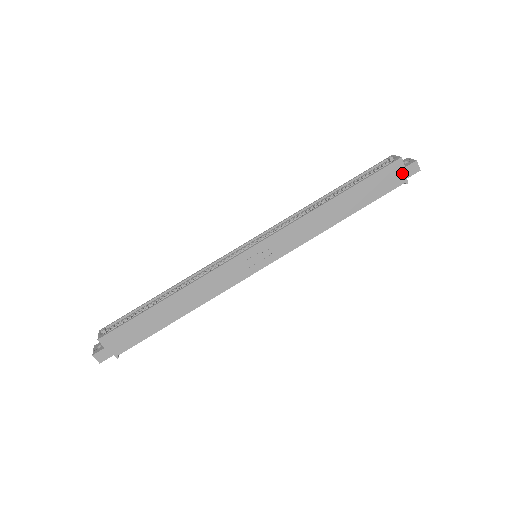
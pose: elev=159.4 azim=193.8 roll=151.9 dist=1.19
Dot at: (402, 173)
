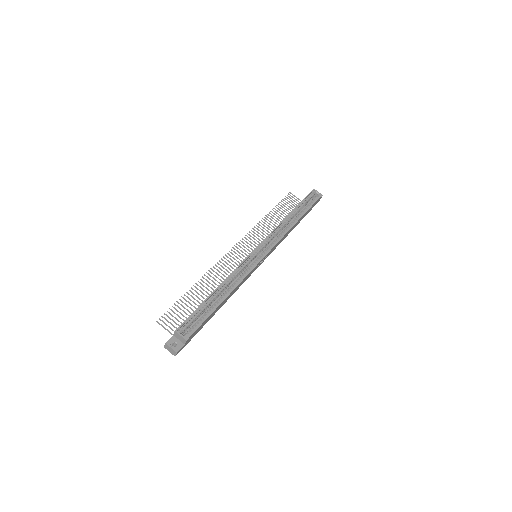
Dot at: occluded
